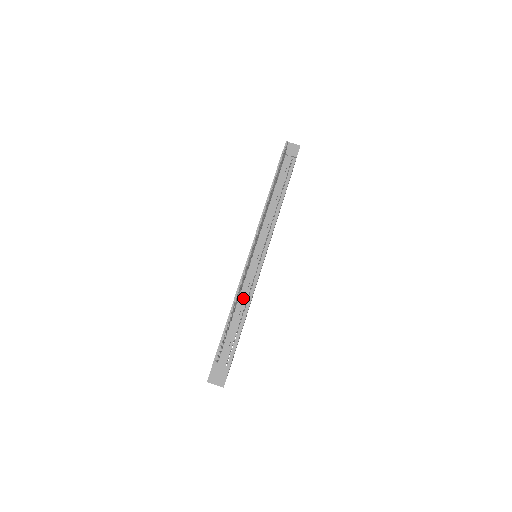
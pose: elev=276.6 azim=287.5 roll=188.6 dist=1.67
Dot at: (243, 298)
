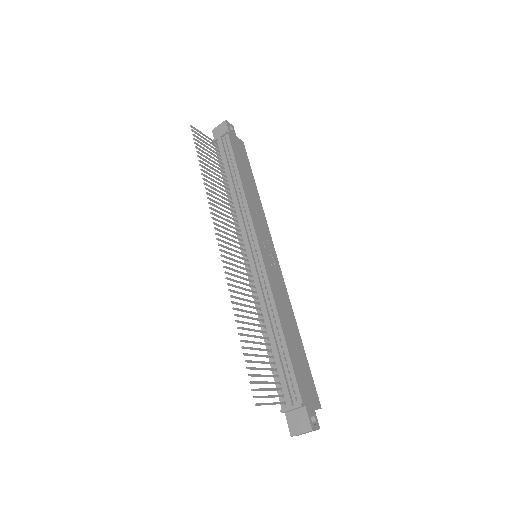
Dot at: (265, 310)
